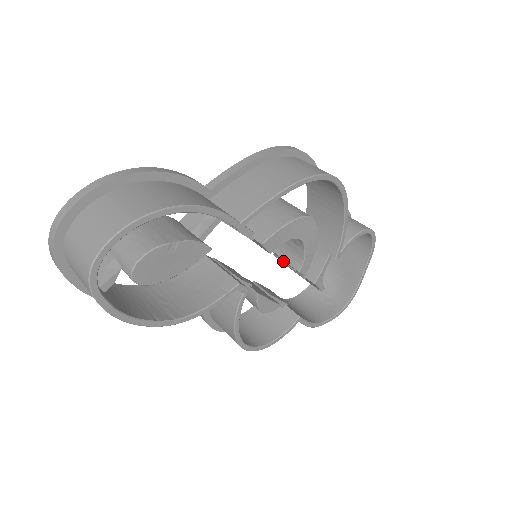
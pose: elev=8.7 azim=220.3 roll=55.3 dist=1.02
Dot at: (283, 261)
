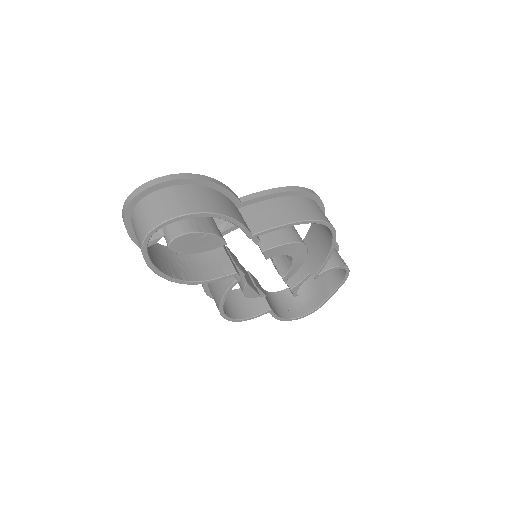
Dot at: occluded
